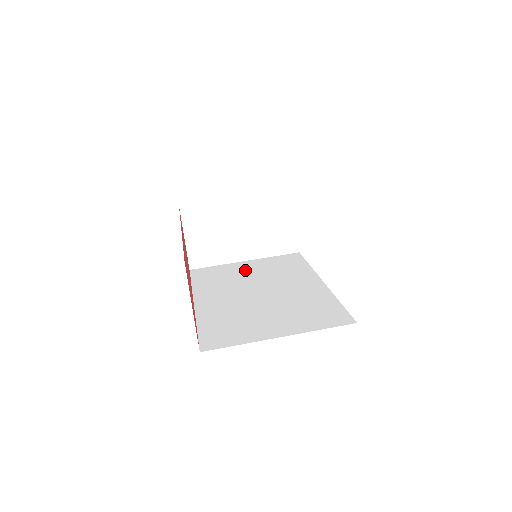
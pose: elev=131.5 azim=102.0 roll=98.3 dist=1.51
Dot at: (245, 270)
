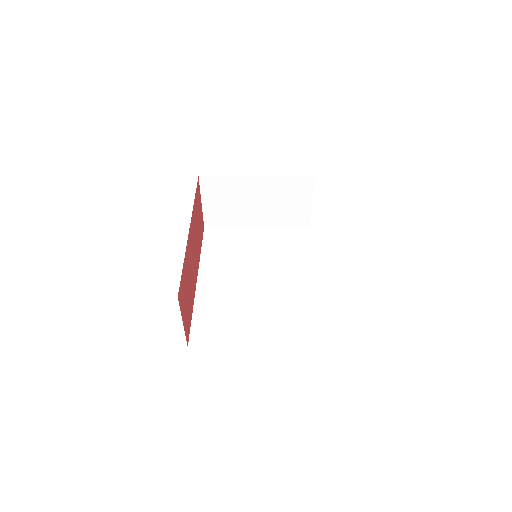
Dot at: (252, 243)
